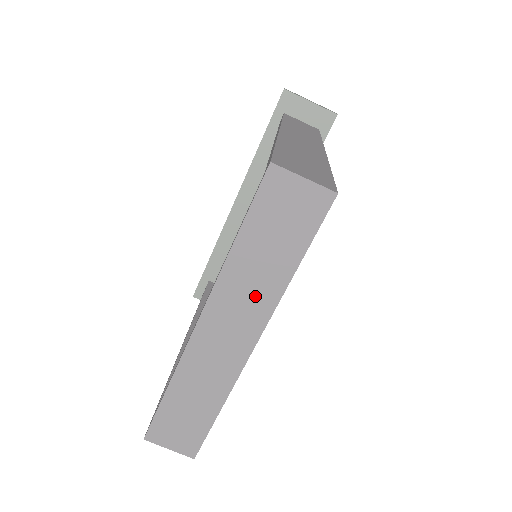
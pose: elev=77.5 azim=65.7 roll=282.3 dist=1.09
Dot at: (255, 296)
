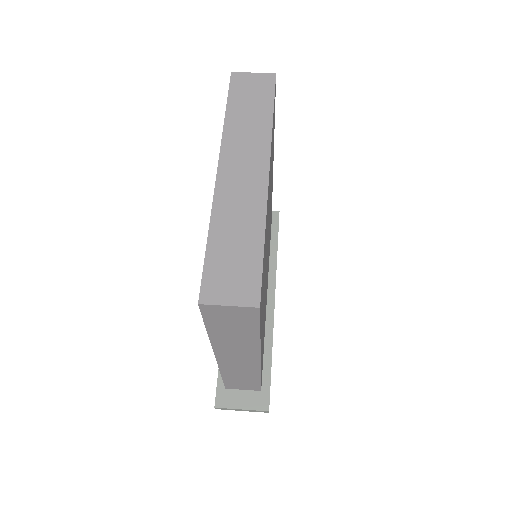
Dot at: (253, 138)
